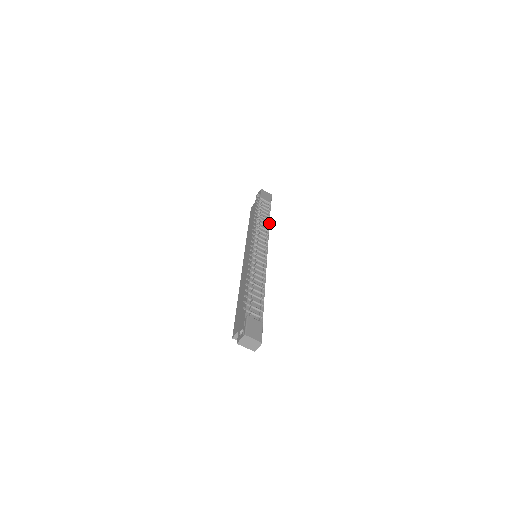
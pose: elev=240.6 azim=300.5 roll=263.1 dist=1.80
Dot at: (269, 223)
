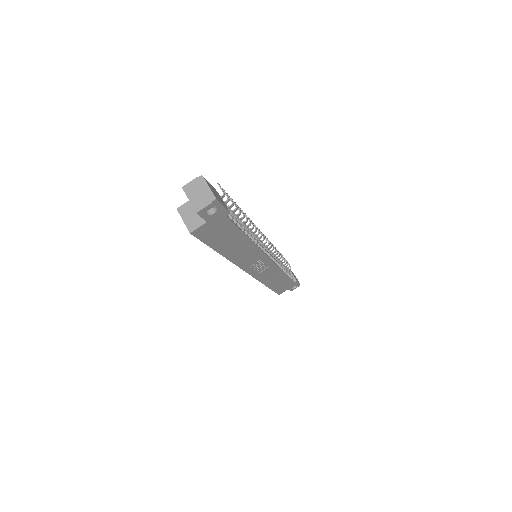
Dot at: (286, 273)
